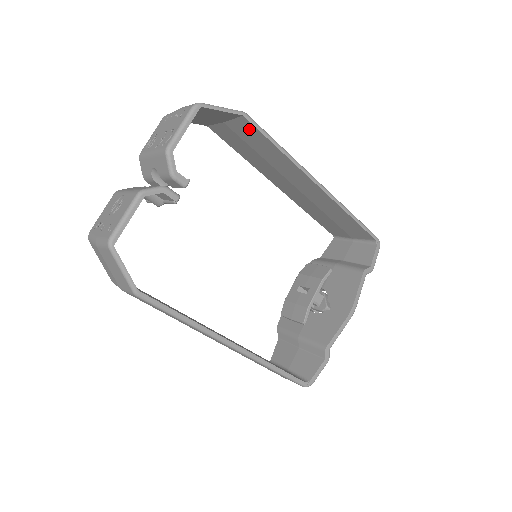
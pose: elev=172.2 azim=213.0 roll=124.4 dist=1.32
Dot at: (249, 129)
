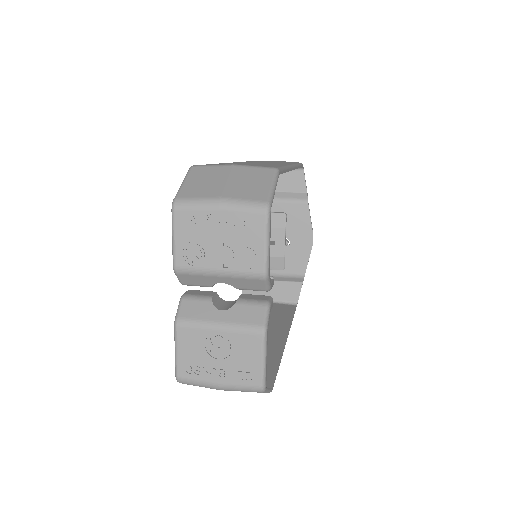
Dot at: occluded
